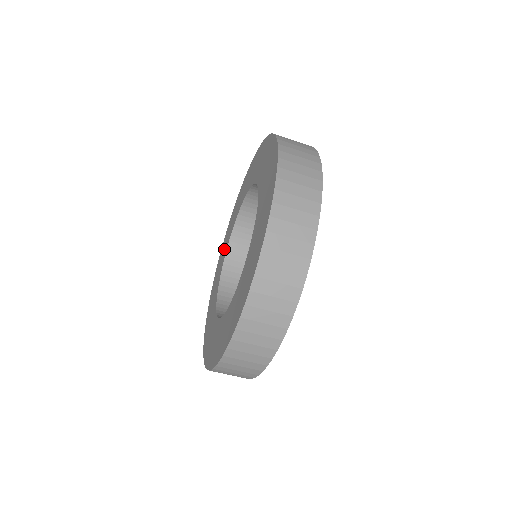
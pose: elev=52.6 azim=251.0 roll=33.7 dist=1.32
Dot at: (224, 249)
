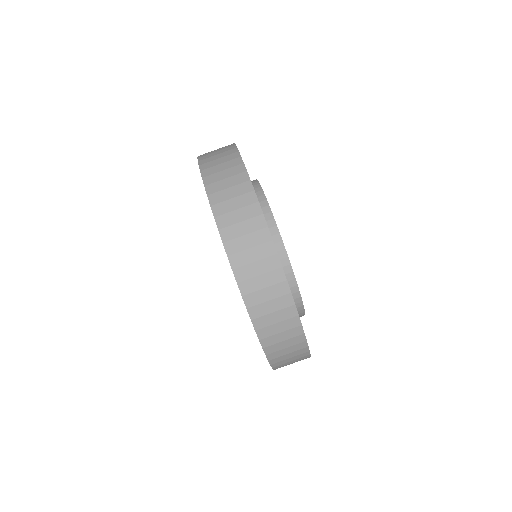
Dot at: occluded
